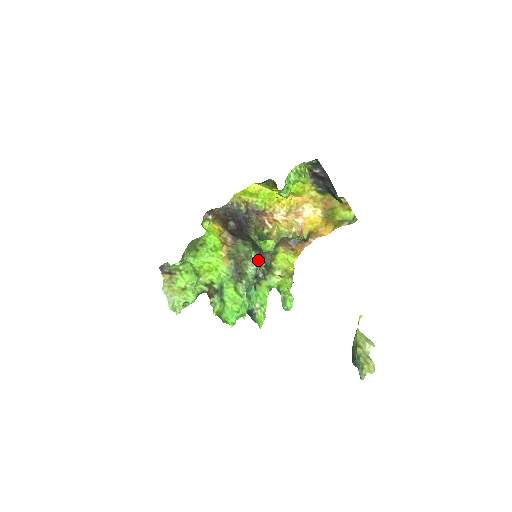
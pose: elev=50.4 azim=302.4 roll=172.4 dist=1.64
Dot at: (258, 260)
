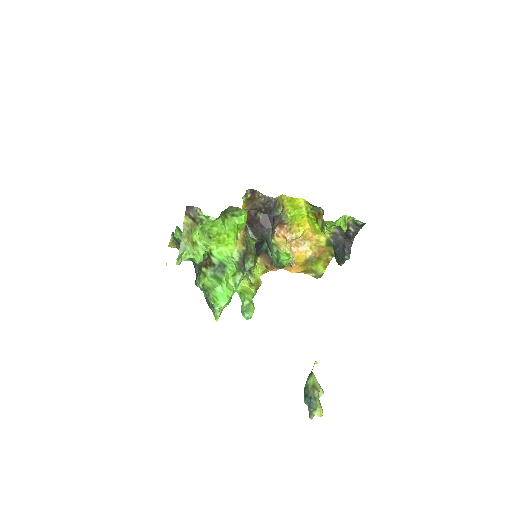
Dot at: occluded
